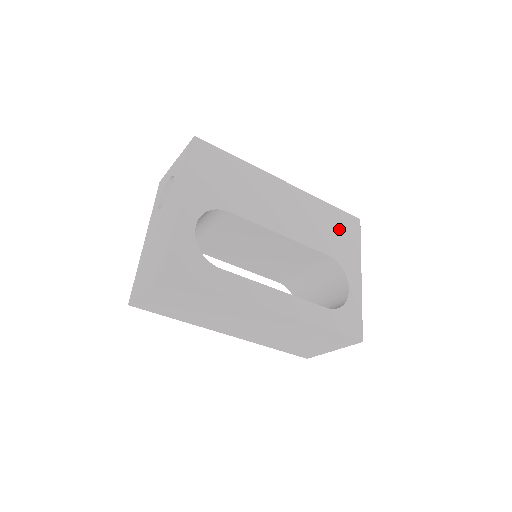
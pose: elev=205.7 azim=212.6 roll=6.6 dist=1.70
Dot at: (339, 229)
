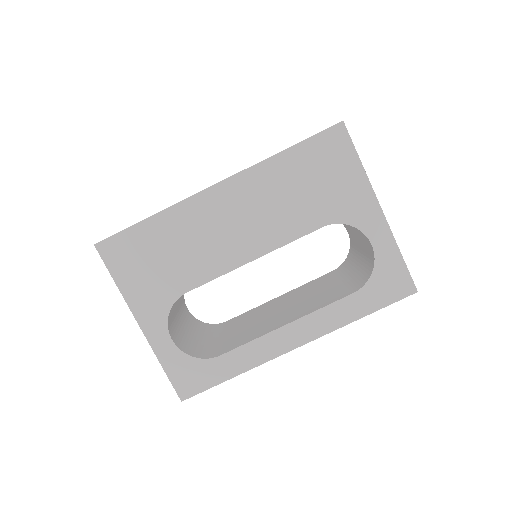
Dot at: (319, 173)
